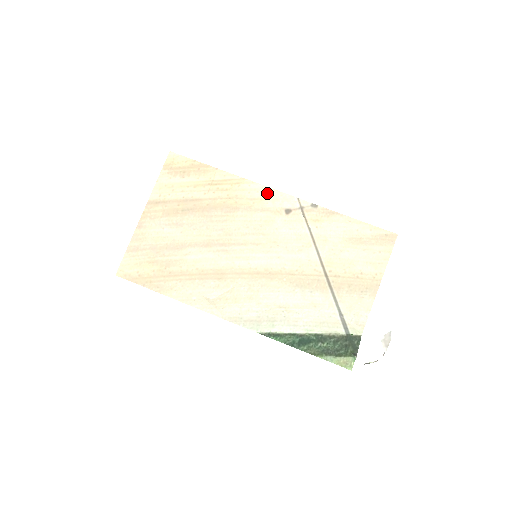
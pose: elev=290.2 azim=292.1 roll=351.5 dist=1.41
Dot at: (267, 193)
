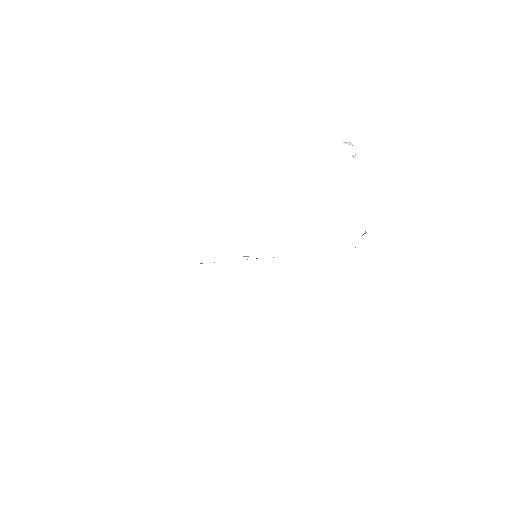
Dot at: occluded
